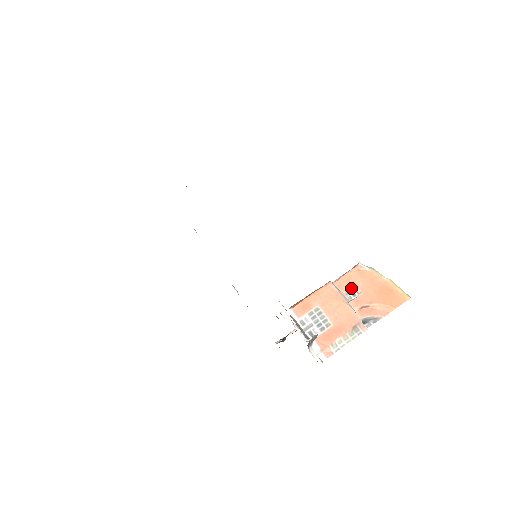
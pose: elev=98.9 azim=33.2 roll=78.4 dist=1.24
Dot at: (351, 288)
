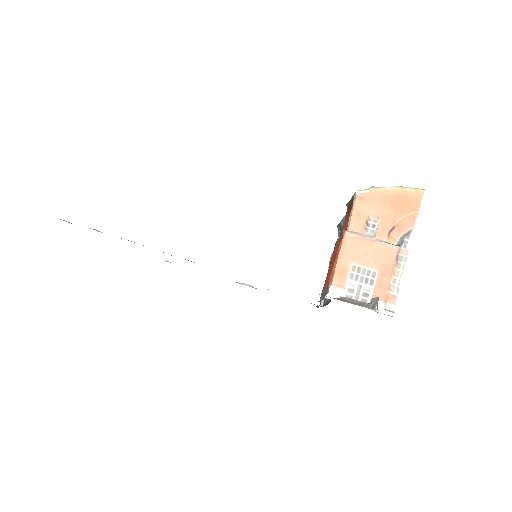
Dot at: (366, 222)
